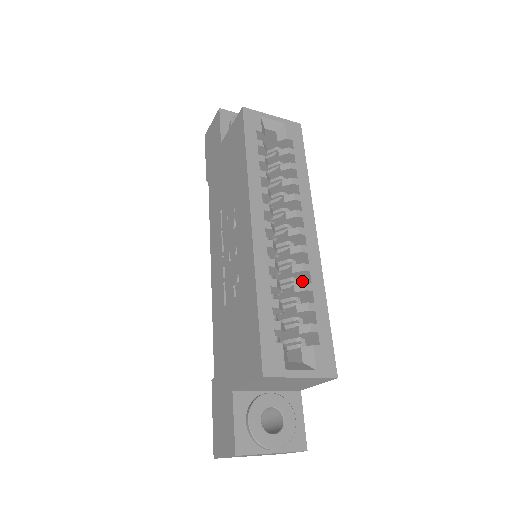
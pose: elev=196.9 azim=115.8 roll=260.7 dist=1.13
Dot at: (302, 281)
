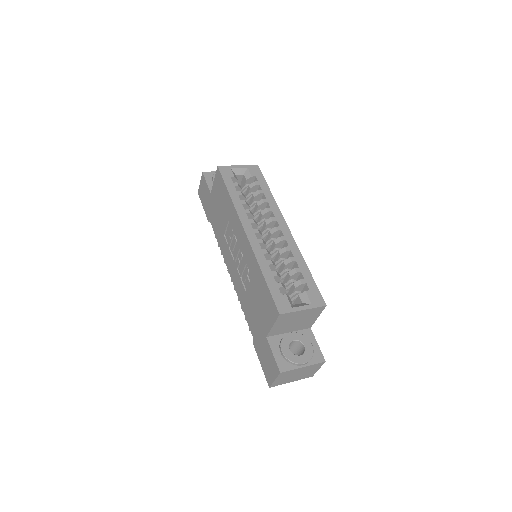
Dot at: occluded
